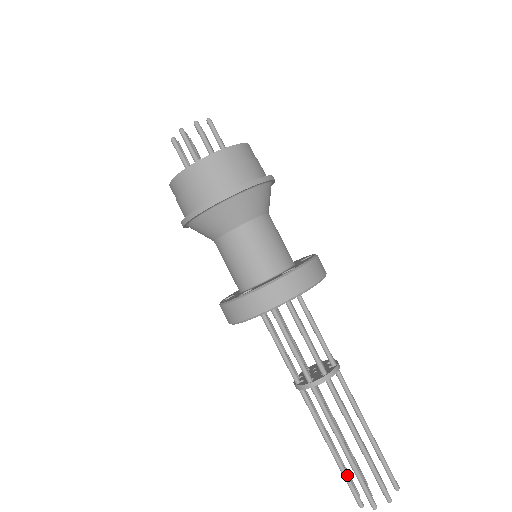
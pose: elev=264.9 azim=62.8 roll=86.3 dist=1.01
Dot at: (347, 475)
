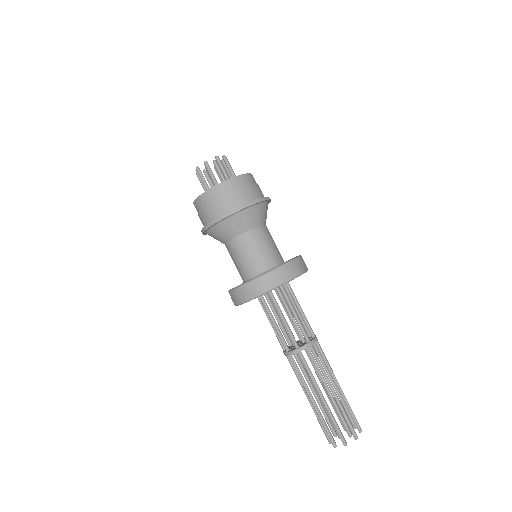
Dot at: occluded
